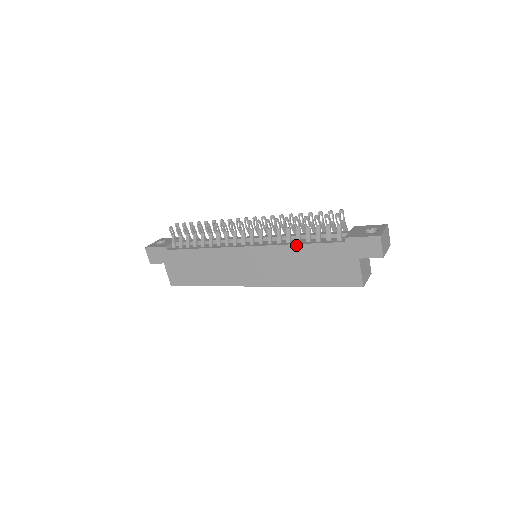
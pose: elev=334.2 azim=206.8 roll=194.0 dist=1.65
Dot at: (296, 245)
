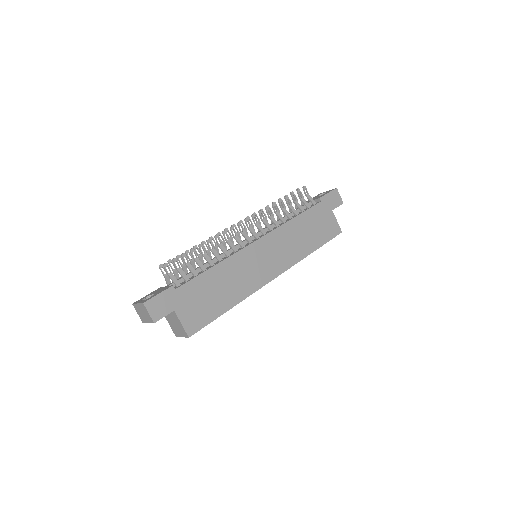
Dot at: (293, 219)
